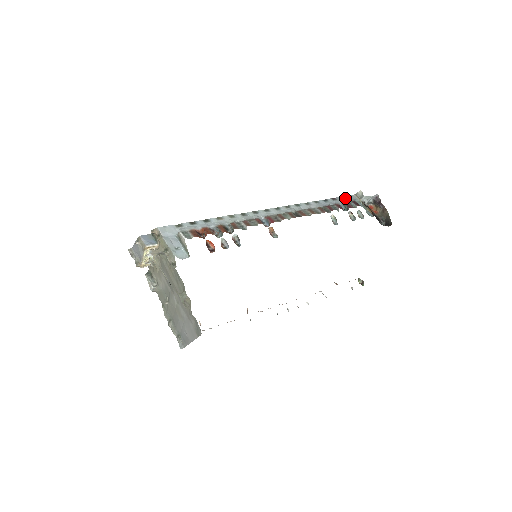
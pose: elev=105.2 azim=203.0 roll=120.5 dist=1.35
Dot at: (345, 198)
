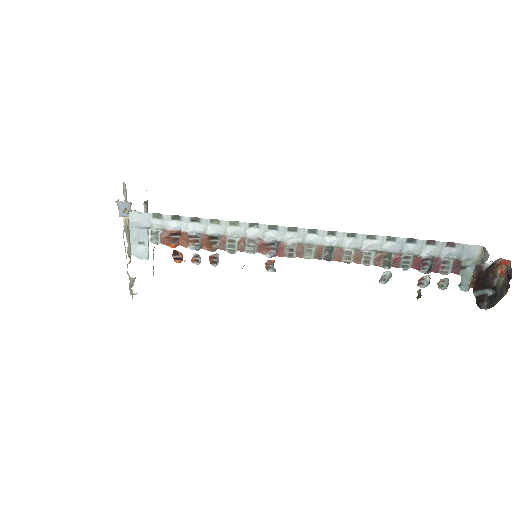
Dot at: (455, 247)
